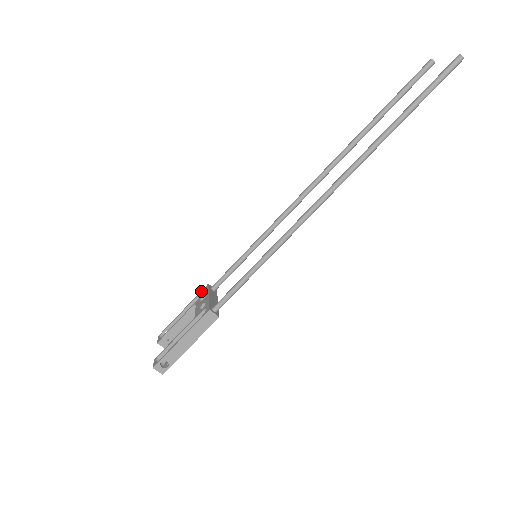
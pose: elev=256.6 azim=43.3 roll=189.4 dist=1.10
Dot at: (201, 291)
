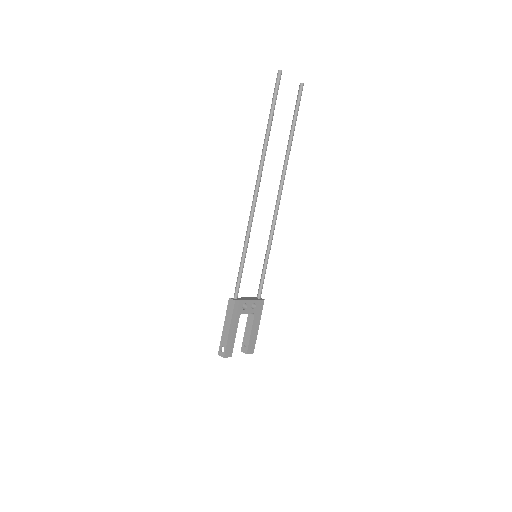
Dot at: occluded
